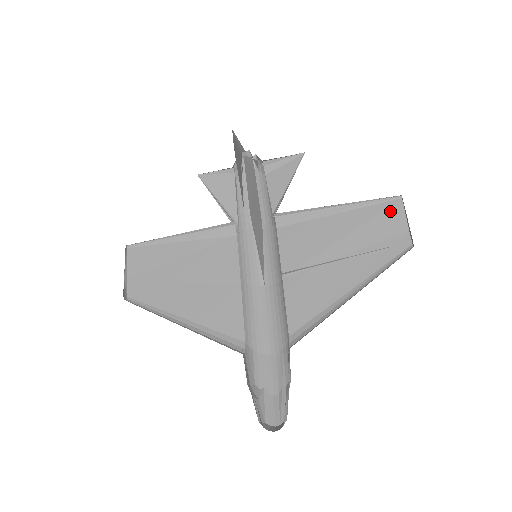
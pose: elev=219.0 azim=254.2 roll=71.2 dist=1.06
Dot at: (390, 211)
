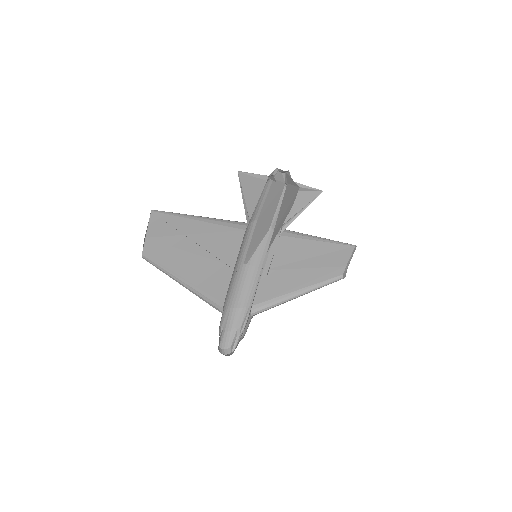
Dot at: (345, 251)
